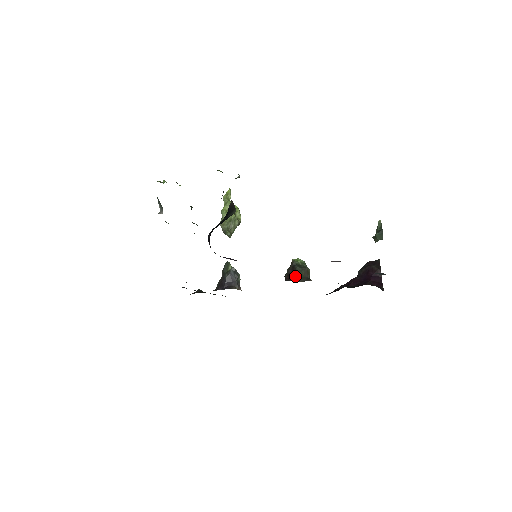
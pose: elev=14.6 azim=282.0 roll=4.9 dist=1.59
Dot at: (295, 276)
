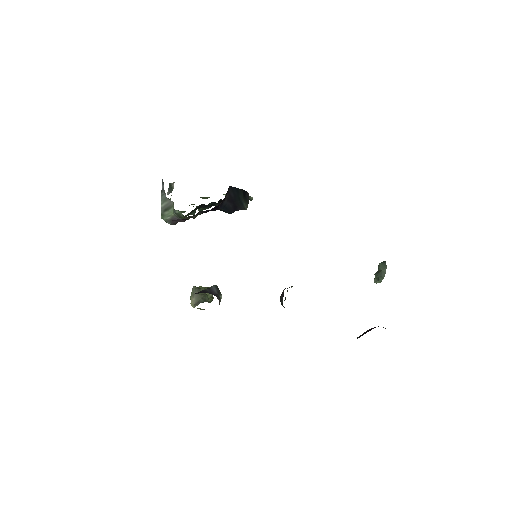
Dot at: occluded
